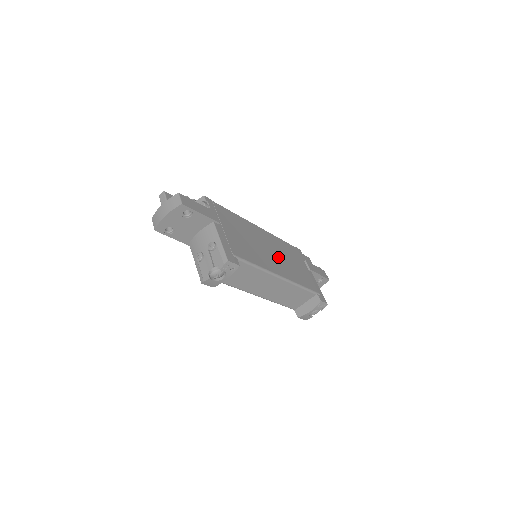
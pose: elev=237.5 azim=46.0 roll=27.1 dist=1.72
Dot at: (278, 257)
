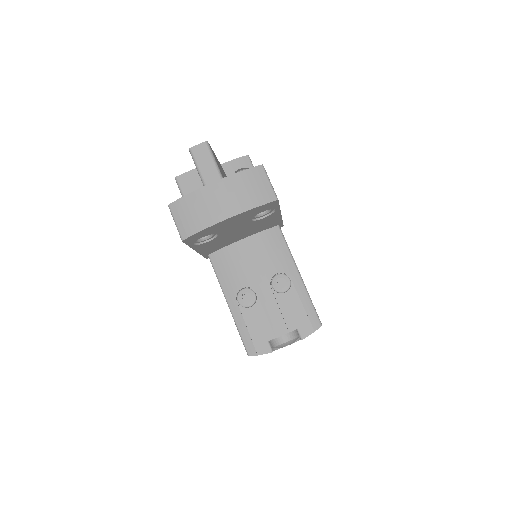
Dot at: occluded
